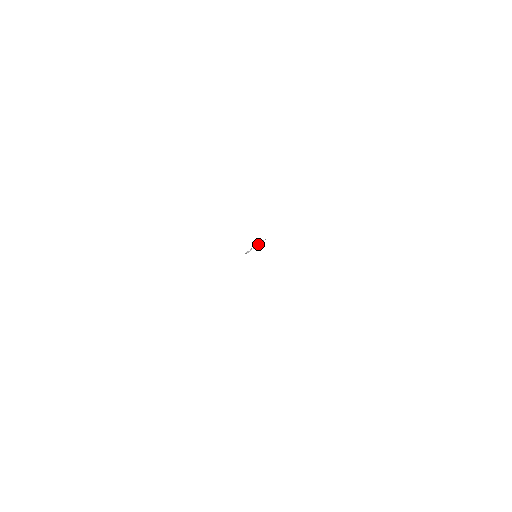
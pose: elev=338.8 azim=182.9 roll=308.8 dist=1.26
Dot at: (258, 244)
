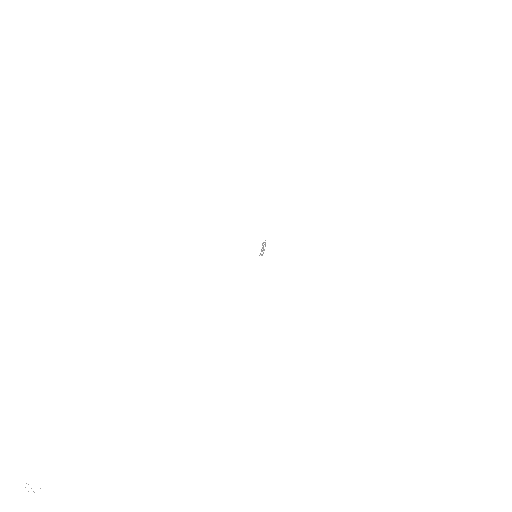
Dot at: (263, 246)
